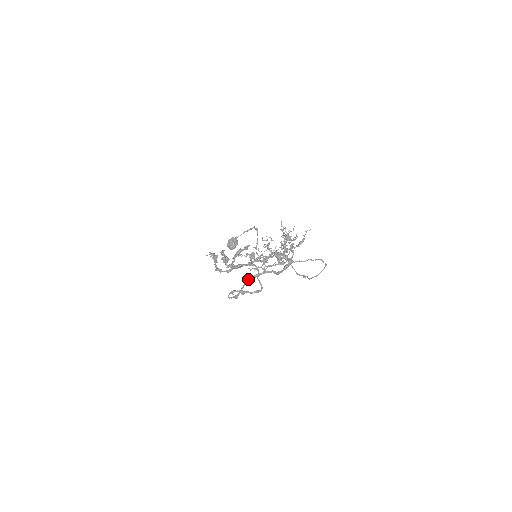
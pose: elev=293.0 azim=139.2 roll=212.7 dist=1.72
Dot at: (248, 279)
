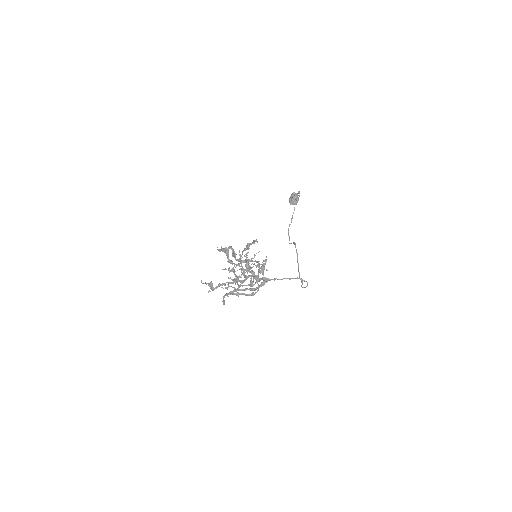
Dot at: (225, 294)
